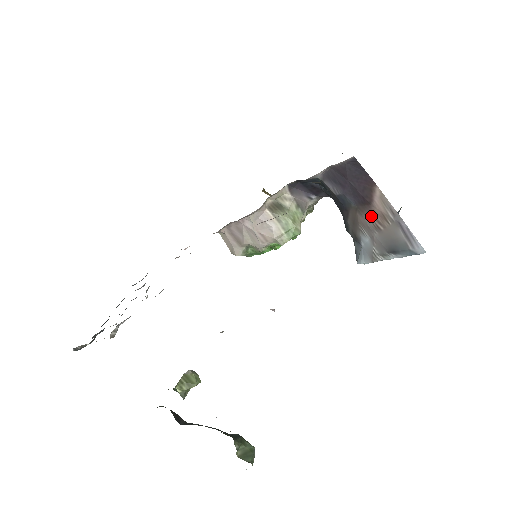
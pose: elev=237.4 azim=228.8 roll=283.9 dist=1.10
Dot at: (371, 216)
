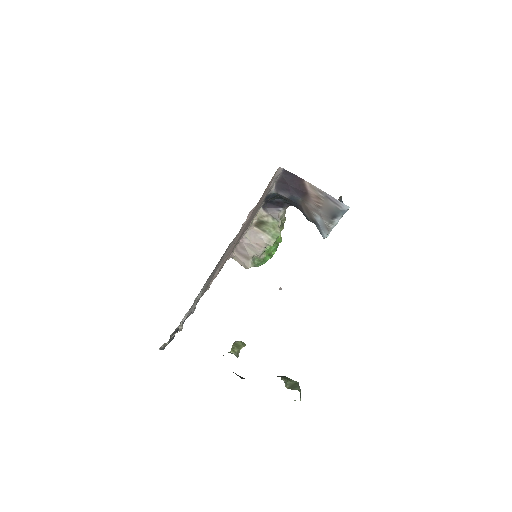
Dot at: (312, 201)
